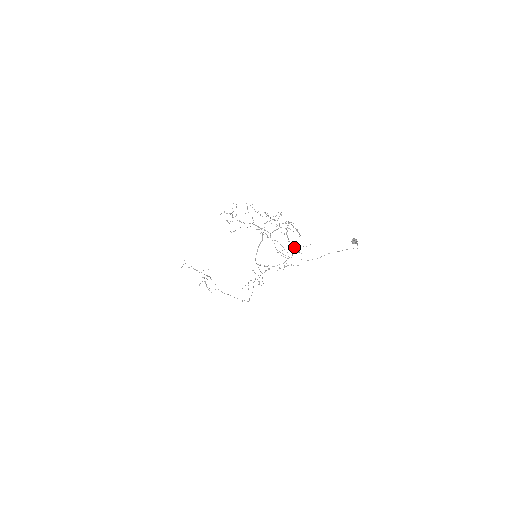
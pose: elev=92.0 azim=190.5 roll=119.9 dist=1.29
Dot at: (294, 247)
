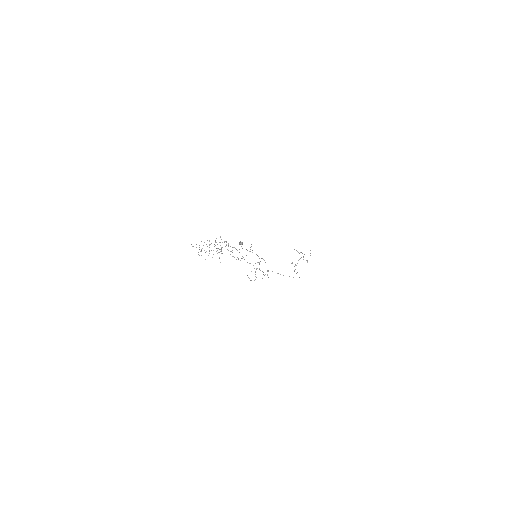
Dot at: occluded
